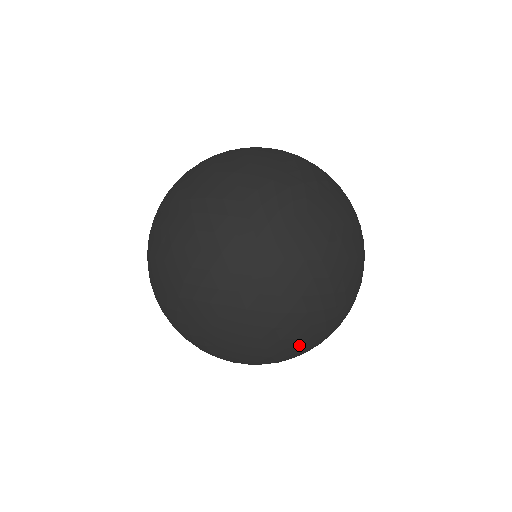
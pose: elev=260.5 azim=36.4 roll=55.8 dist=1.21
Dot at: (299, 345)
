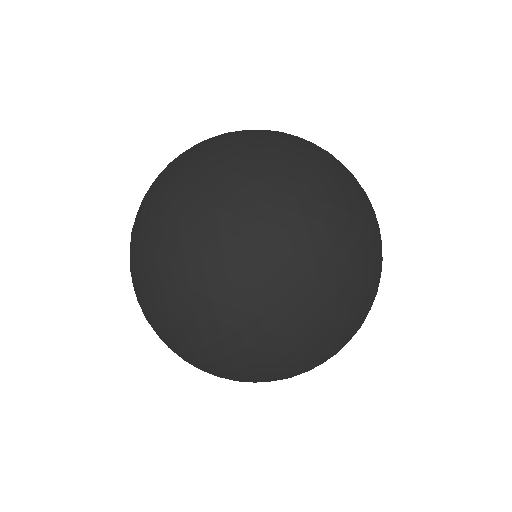
Dot at: occluded
